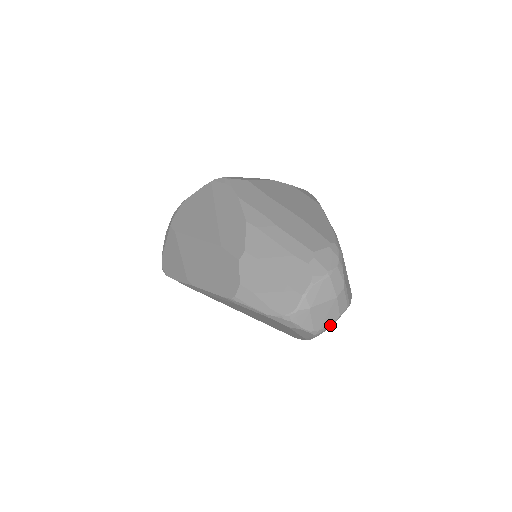
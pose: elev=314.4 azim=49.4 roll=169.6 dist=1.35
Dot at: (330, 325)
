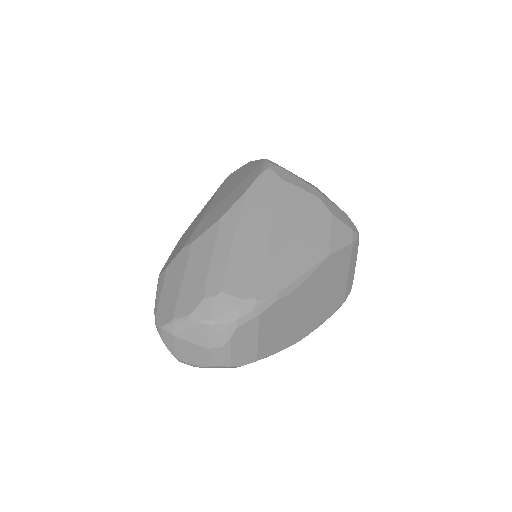
Dot at: (198, 366)
